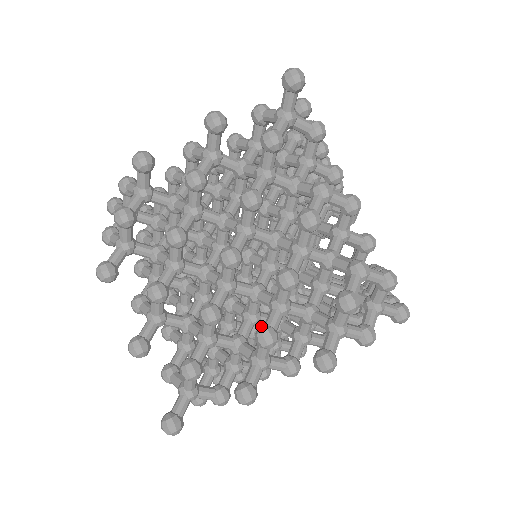
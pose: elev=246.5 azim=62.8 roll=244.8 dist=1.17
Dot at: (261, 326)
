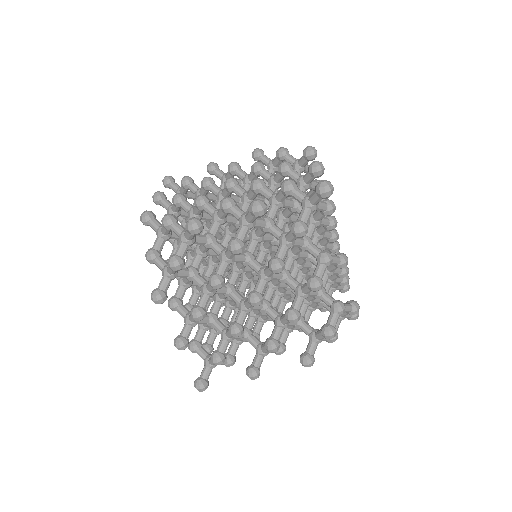
Dot at: (270, 339)
